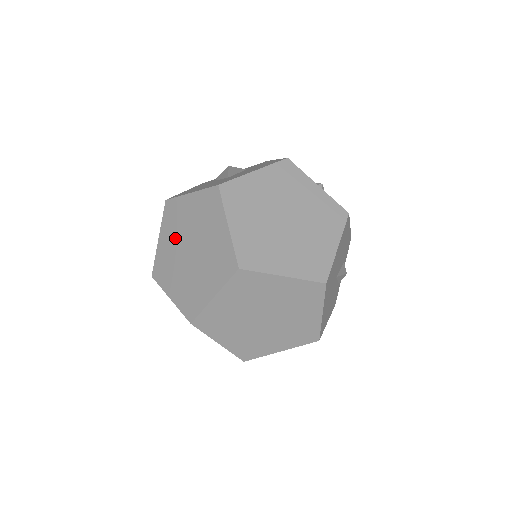
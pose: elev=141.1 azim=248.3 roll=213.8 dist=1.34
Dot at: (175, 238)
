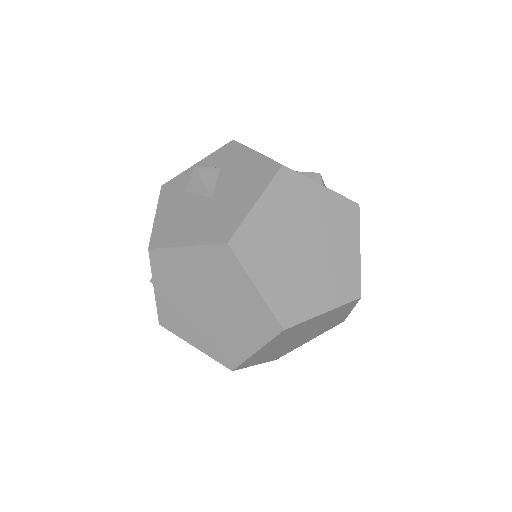
Dot at: (180, 291)
